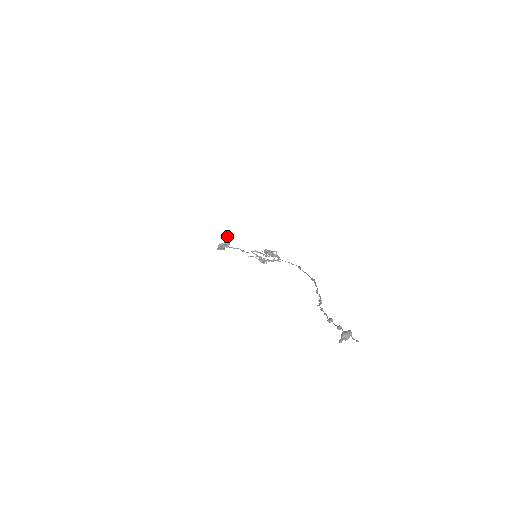
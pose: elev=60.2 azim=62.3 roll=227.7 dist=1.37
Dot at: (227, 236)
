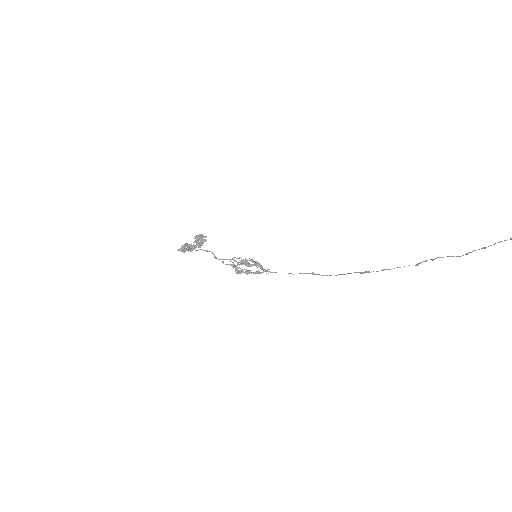
Dot at: (201, 234)
